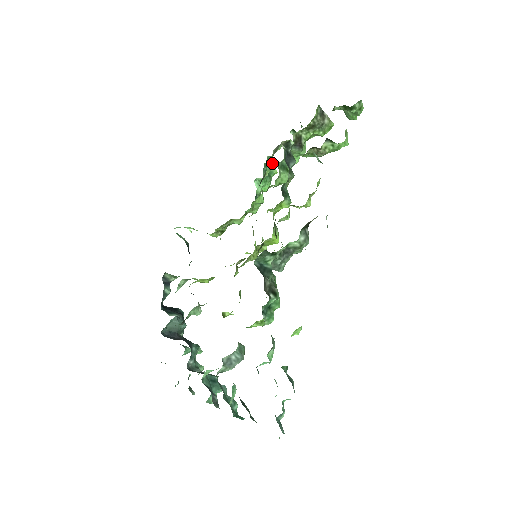
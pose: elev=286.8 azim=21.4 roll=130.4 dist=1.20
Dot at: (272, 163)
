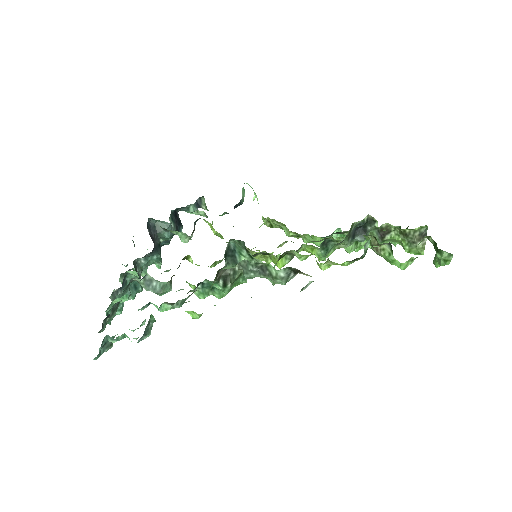
Dot at: occluded
